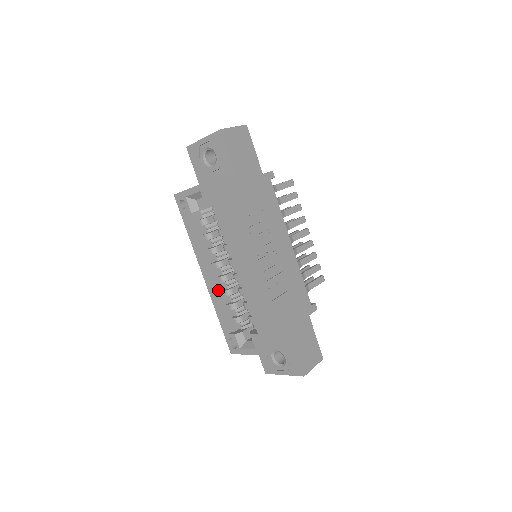
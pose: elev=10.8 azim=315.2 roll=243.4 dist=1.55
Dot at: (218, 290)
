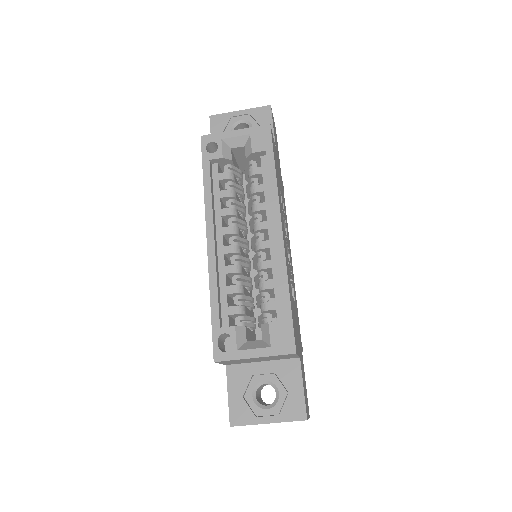
Dot at: (220, 264)
